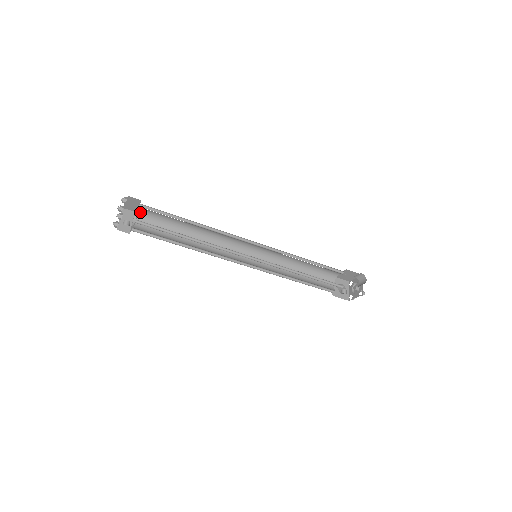
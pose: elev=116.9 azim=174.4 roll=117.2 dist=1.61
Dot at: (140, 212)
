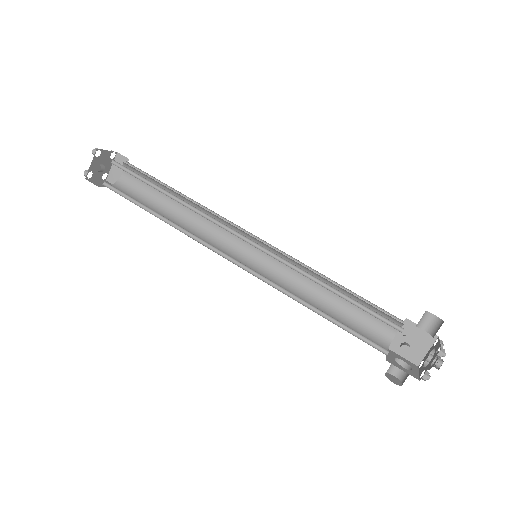
Dot at: (123, 181)
